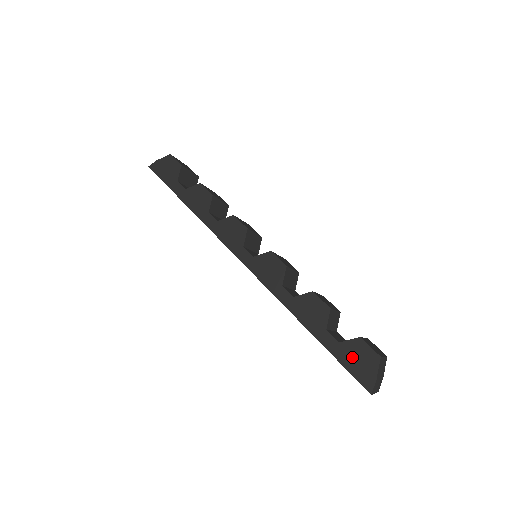
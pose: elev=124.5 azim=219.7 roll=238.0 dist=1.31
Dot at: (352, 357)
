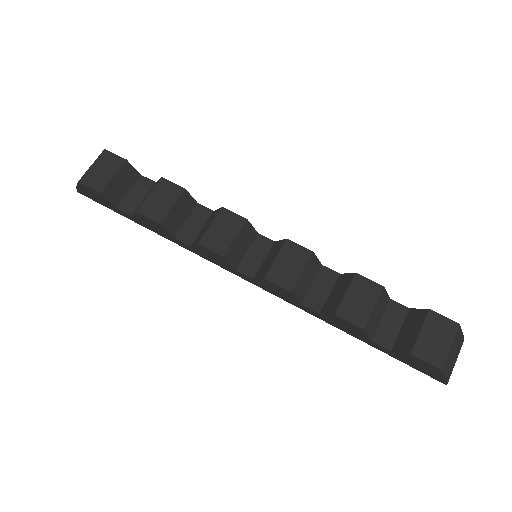
Dot at: (411, 363)
